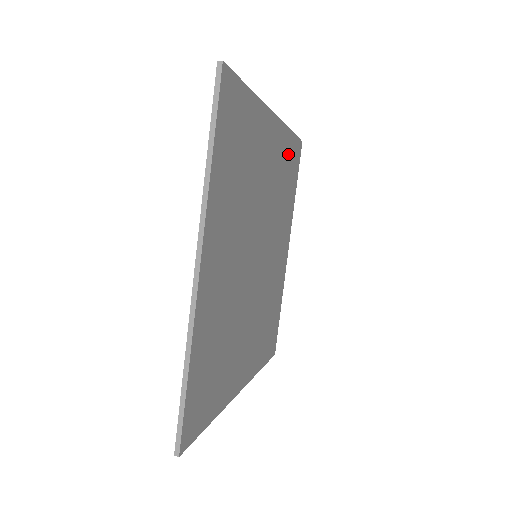
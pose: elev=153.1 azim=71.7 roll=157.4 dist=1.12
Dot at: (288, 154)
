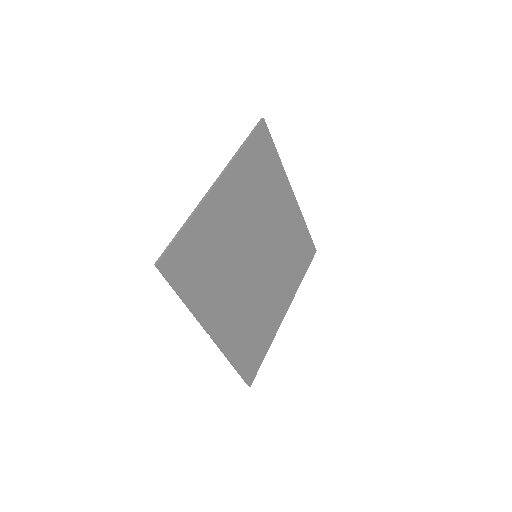
Dot at: (301, 236)
